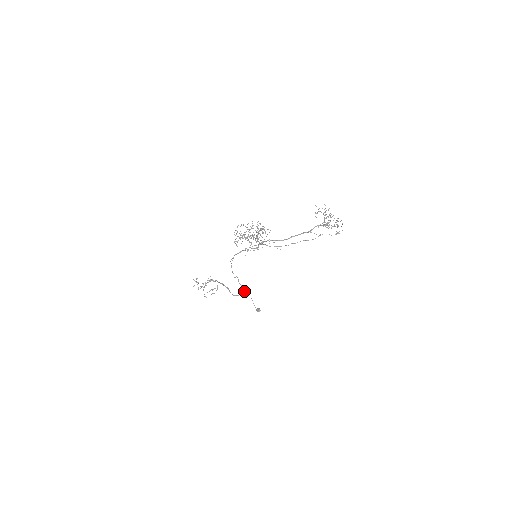
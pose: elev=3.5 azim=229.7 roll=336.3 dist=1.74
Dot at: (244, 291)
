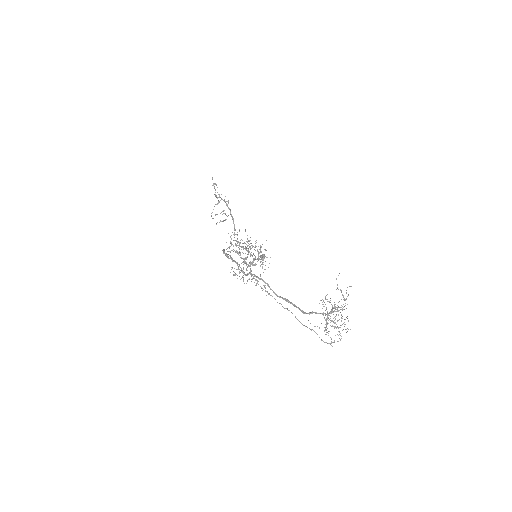
Dot at: occluded
